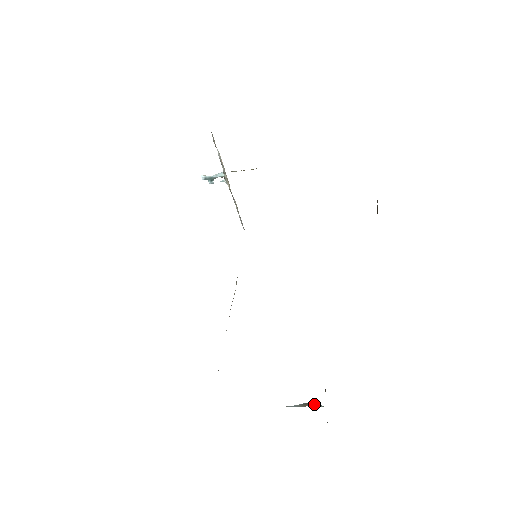
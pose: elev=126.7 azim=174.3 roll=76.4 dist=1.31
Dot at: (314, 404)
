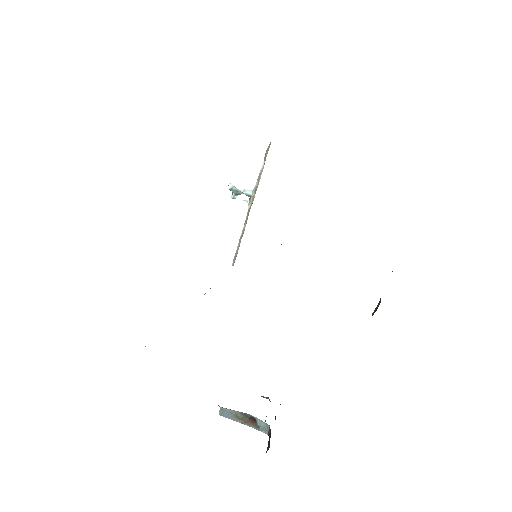
Dot at: (258, 422)
